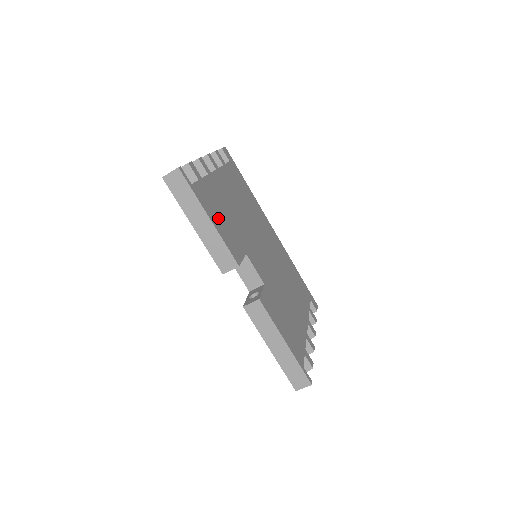
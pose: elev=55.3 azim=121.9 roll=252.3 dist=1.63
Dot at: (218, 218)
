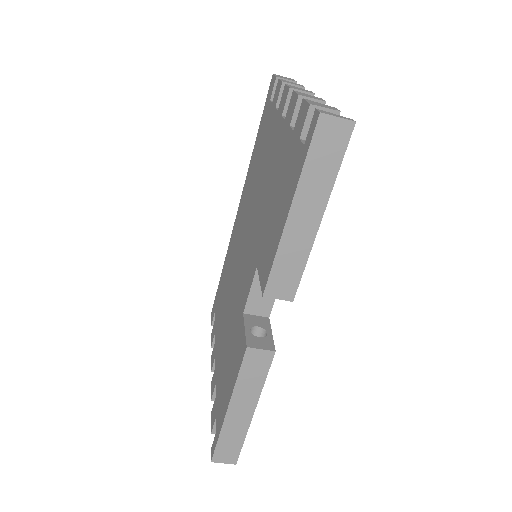
Dot at: occluded
